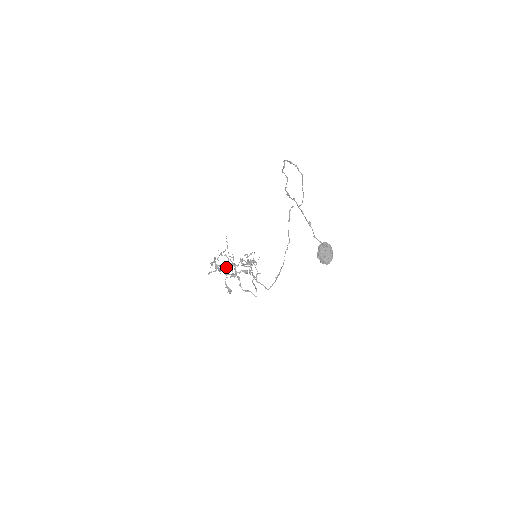
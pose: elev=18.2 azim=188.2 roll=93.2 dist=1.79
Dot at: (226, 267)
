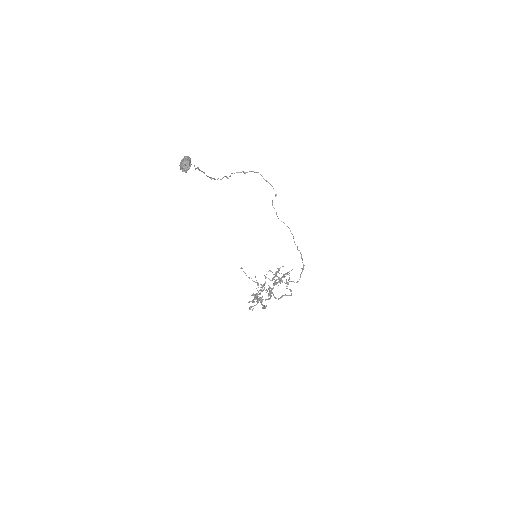
Dot at: occluded
